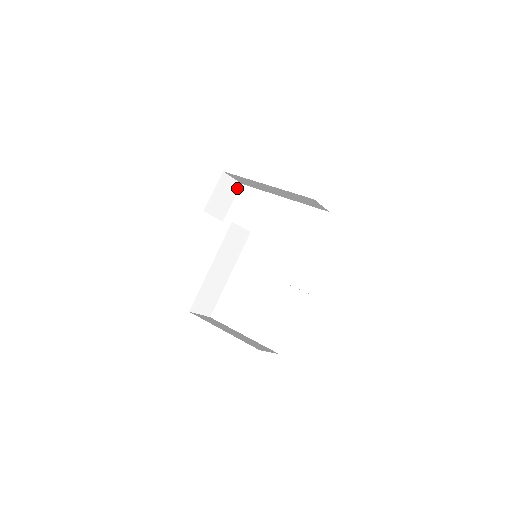
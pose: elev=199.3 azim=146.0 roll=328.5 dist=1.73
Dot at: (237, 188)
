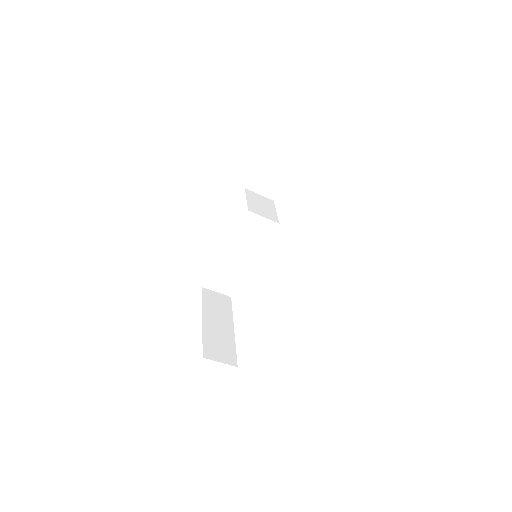
Dot at: (293, 166)
